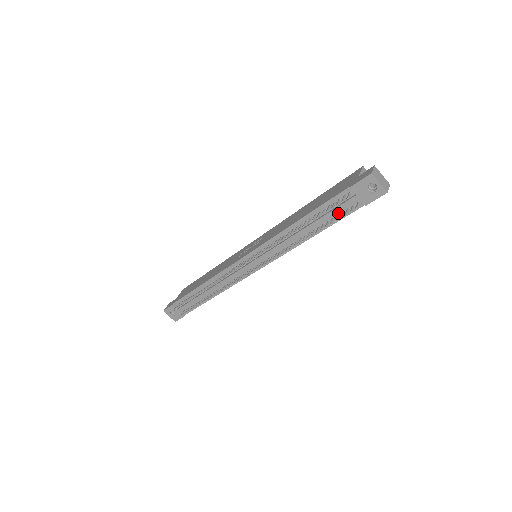
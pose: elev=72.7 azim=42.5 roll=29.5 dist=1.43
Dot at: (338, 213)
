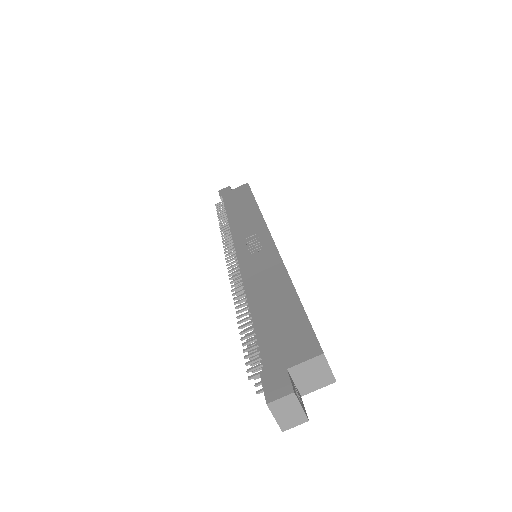
Dot at: occluded
